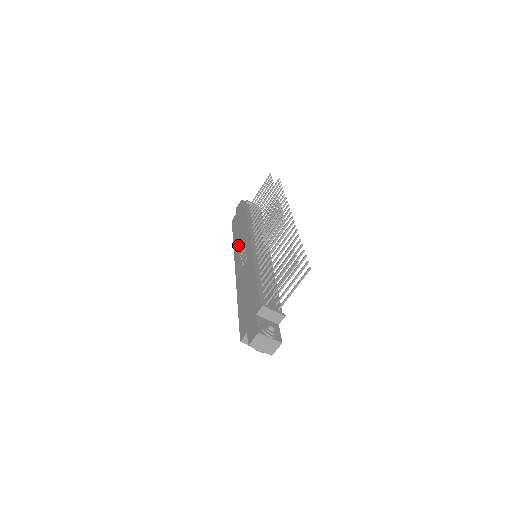
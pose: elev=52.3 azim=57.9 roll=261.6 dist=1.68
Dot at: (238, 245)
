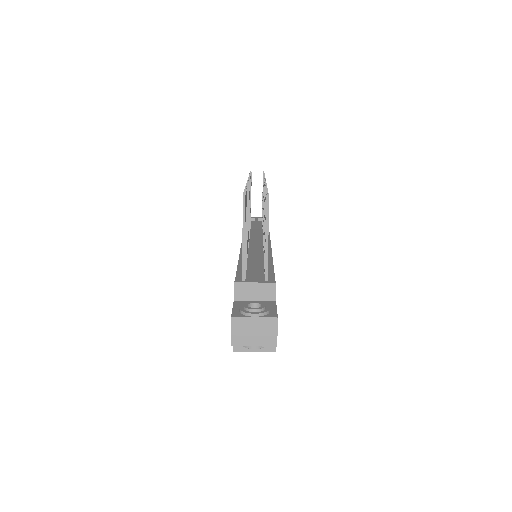
Dot at: occluded
